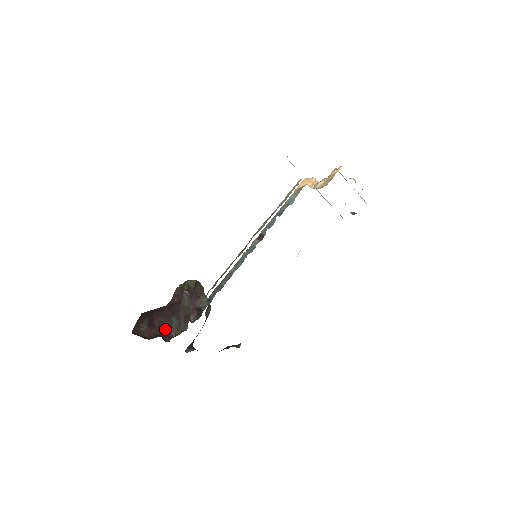
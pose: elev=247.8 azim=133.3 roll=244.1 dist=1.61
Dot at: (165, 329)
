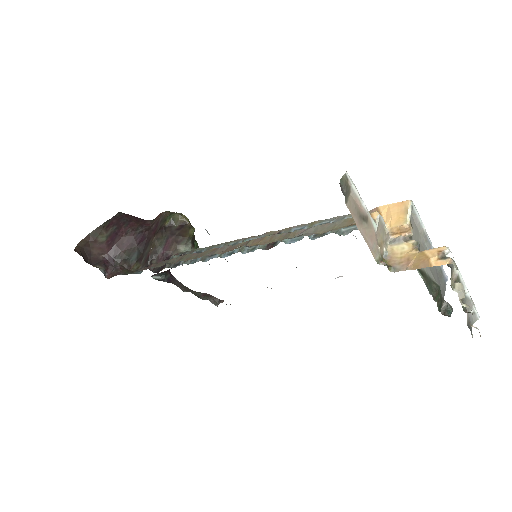
Dot at: (121, 255)
